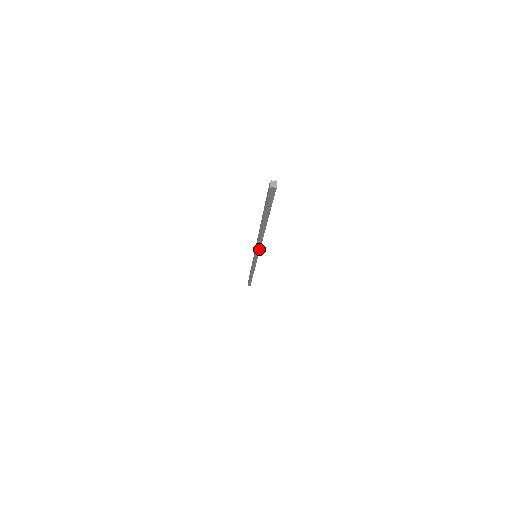
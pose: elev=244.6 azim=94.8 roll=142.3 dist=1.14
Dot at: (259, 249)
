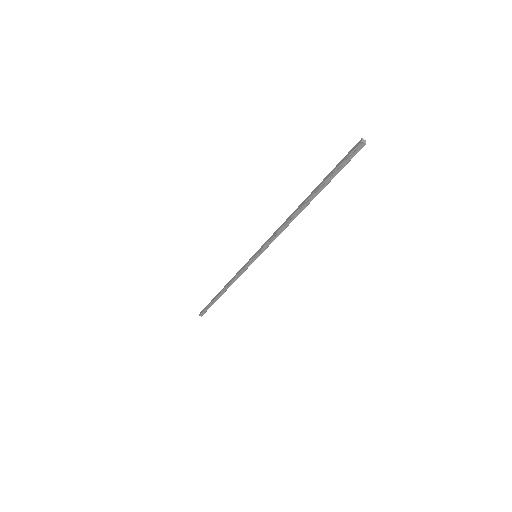
Dot at: (272, 241)
